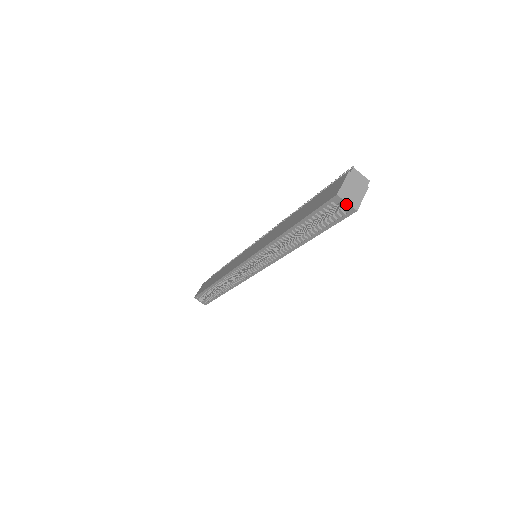
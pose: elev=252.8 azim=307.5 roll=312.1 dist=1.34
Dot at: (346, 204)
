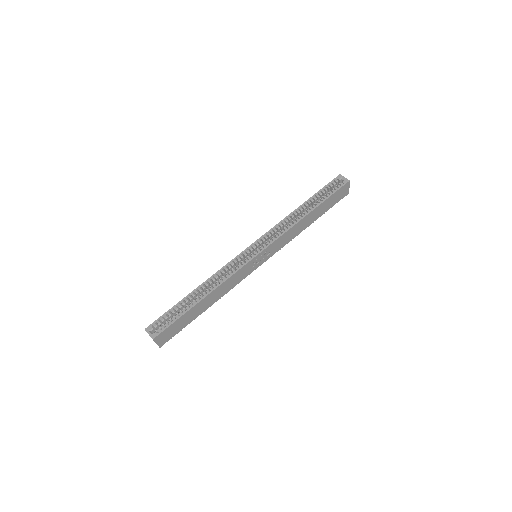
Dot at: (344, 178)
